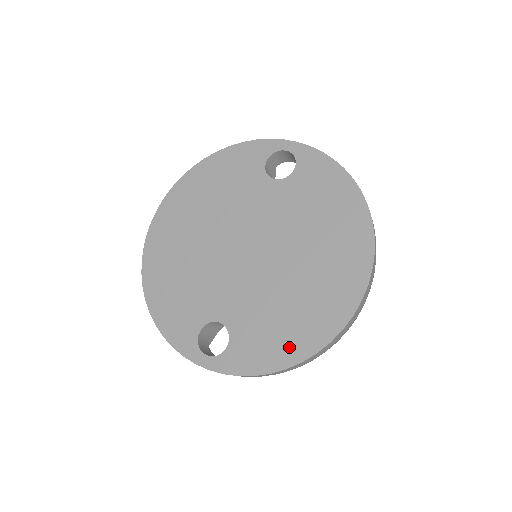
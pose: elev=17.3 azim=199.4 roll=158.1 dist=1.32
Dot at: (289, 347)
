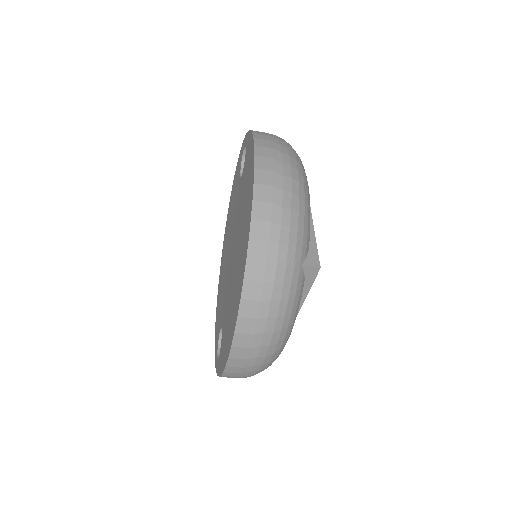
Dot at: (228, 343)
